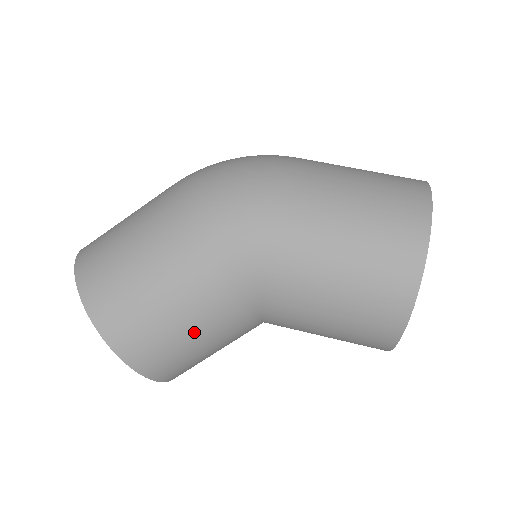
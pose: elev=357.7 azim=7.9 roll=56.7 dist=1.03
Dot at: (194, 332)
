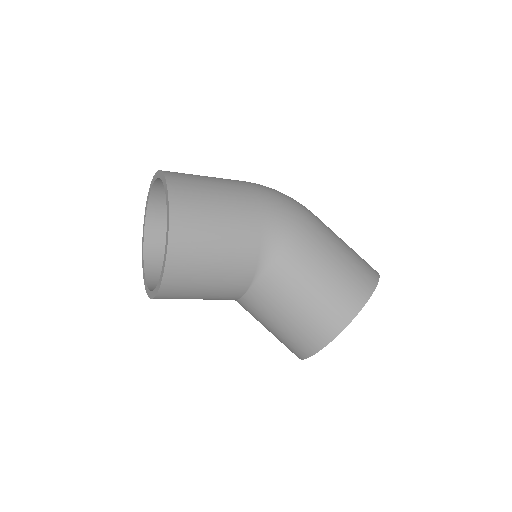
Dot at: (223, 252)
